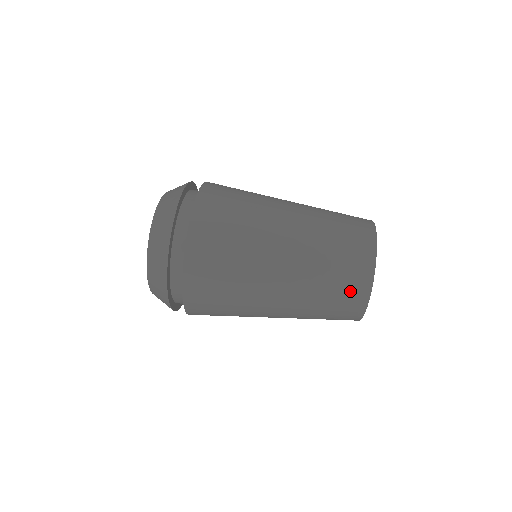
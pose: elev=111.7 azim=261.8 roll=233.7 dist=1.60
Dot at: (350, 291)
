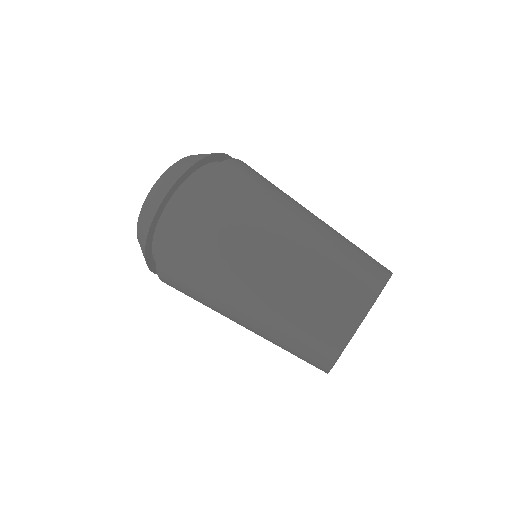
Dot at: (318, 340)
